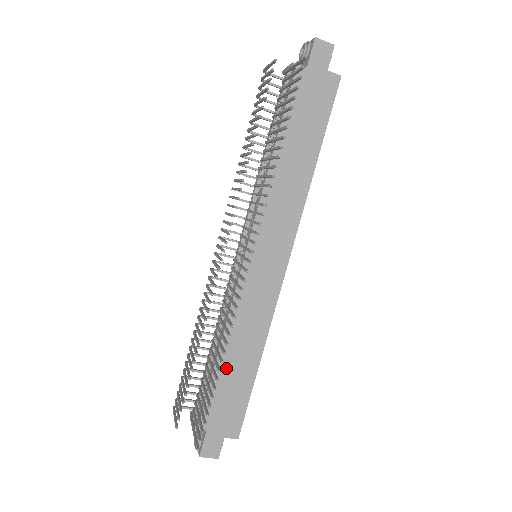
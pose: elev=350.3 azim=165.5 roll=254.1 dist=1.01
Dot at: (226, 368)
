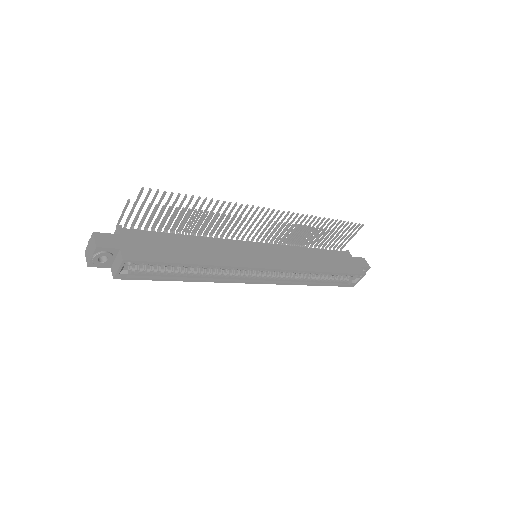
Dot at: (180, 242)
